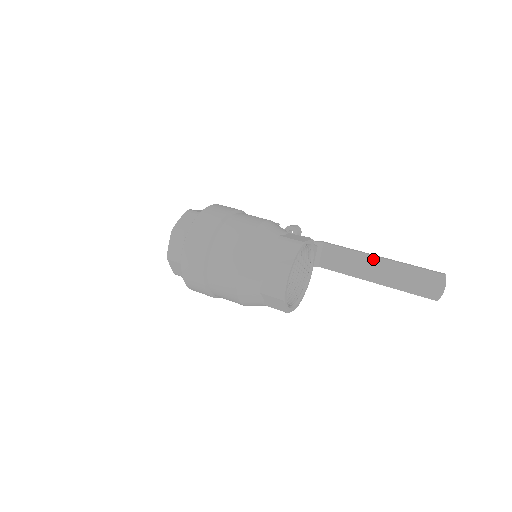
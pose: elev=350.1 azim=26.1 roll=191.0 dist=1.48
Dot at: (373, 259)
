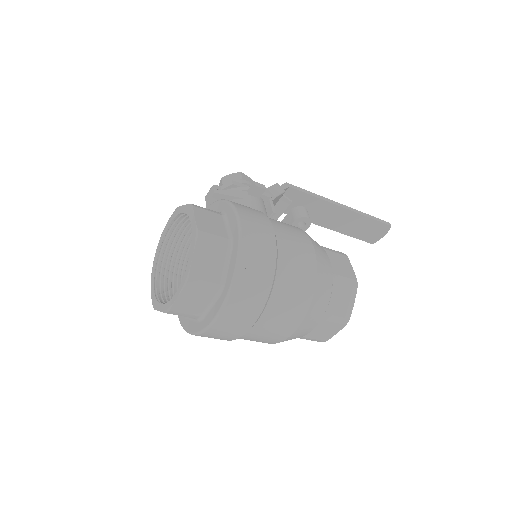
Dot at: (336, 208)
